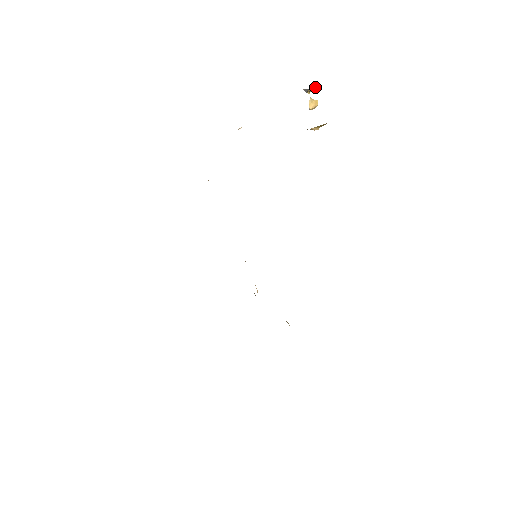
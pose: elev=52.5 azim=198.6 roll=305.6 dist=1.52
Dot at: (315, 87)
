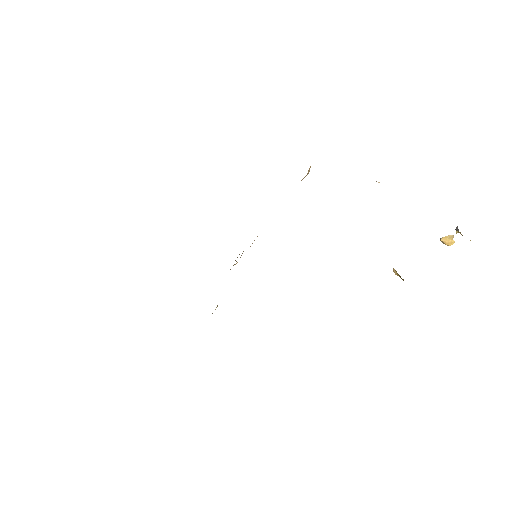
Dot at: occluded
